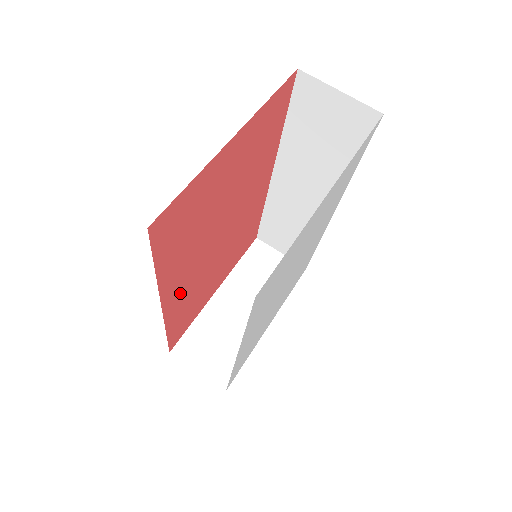
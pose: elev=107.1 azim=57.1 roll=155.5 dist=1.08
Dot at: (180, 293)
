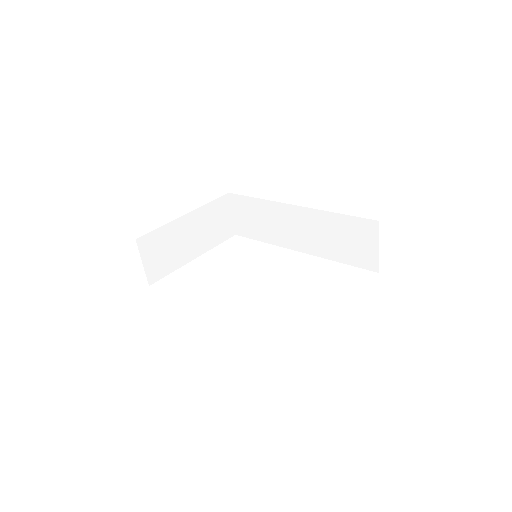
Dot at: occluded
